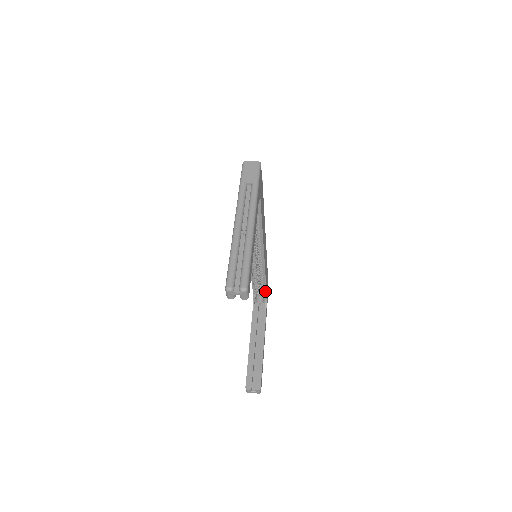
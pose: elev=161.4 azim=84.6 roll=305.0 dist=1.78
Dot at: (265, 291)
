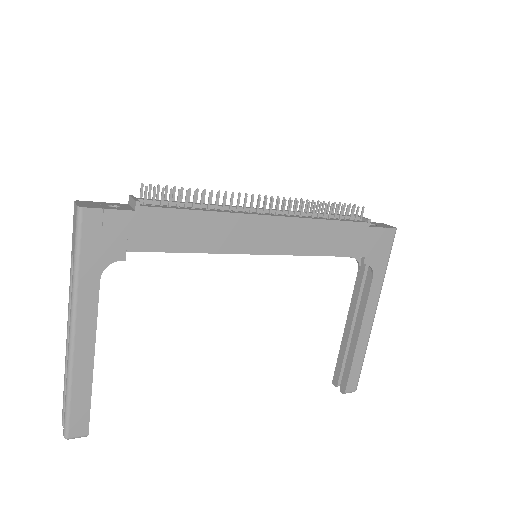
Dot at: (355, 256)
